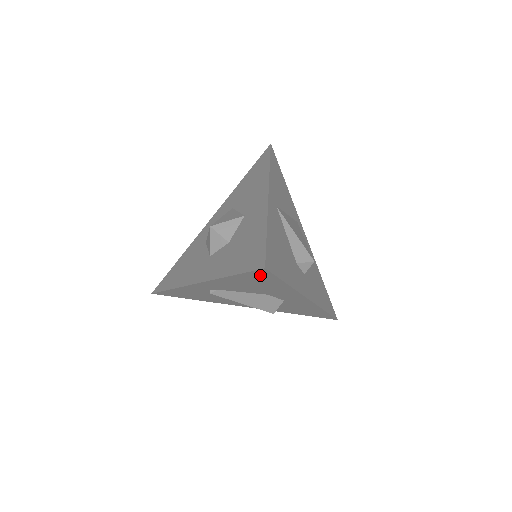
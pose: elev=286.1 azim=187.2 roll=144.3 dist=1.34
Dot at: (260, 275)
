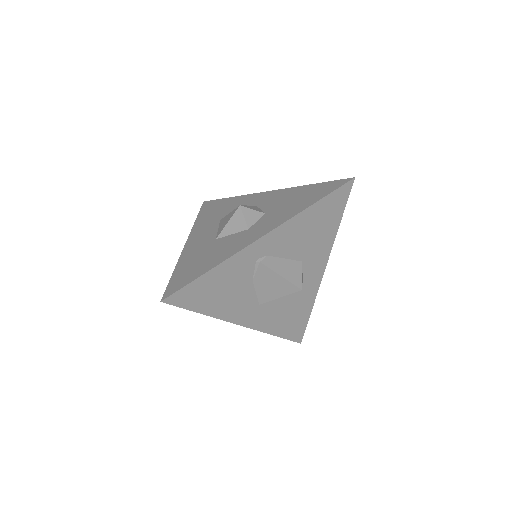
Dot at: (339, 197)
